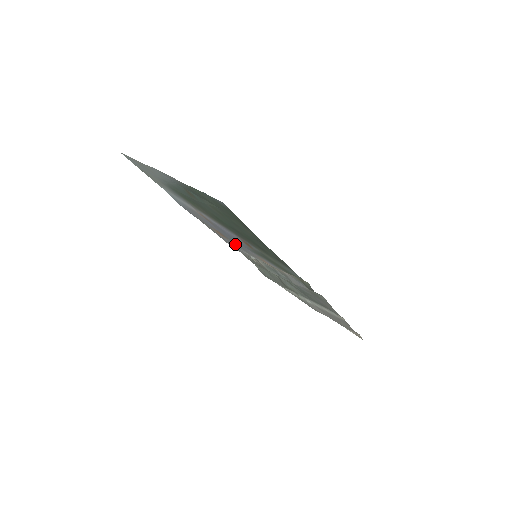
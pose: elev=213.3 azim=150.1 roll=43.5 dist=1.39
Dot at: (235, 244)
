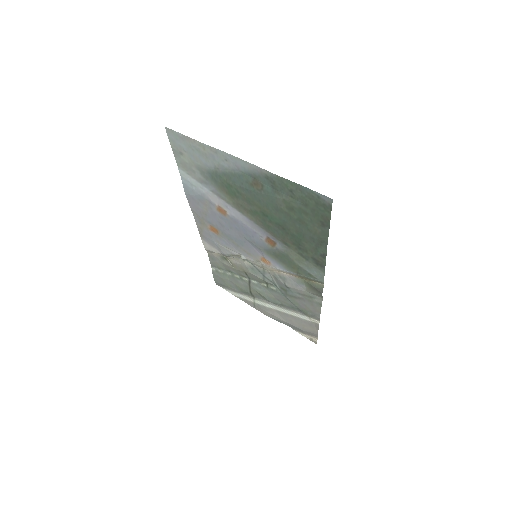
Dot at: (228, 242)
